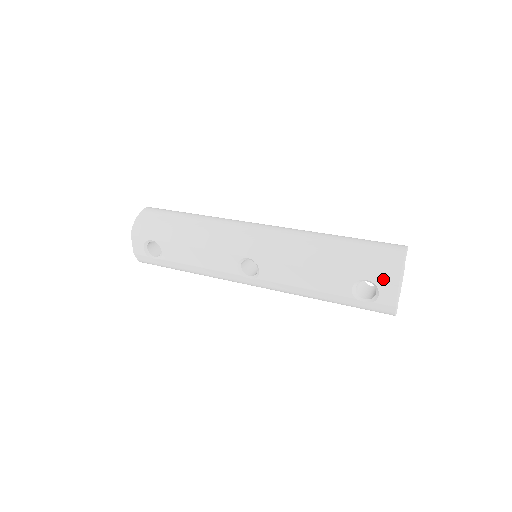
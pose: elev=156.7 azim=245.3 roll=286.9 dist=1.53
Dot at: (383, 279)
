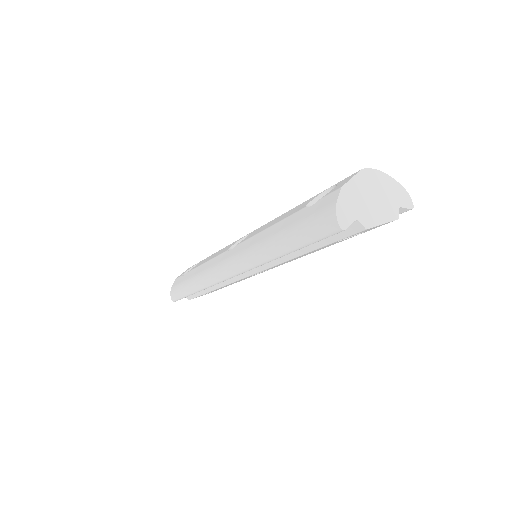
Dot at: occluded
